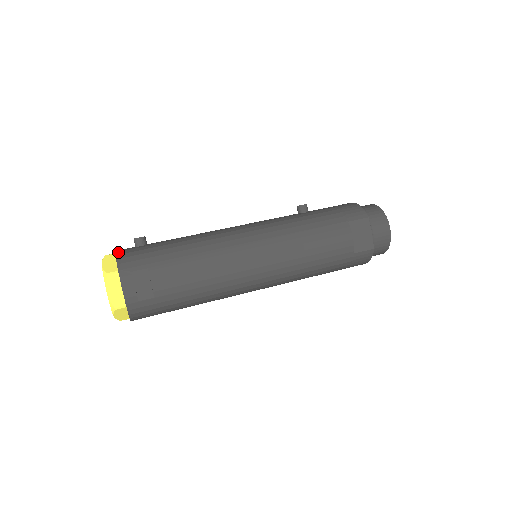
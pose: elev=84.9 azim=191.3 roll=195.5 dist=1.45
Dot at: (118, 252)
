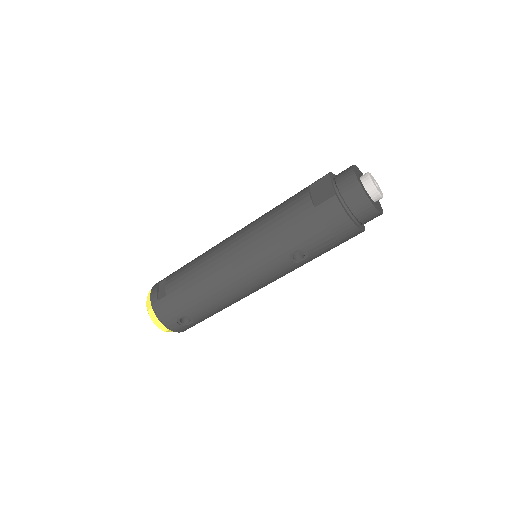
Dot at: occluded
